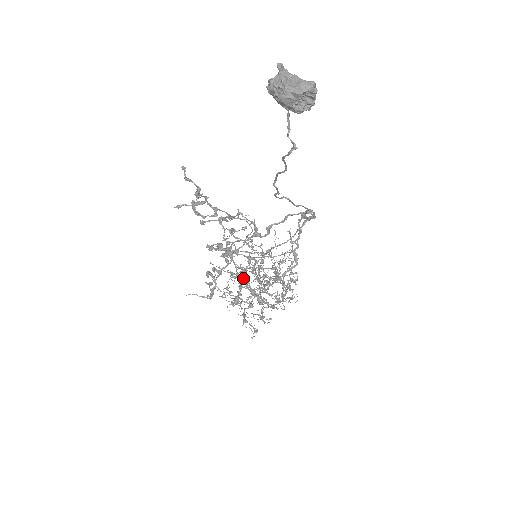
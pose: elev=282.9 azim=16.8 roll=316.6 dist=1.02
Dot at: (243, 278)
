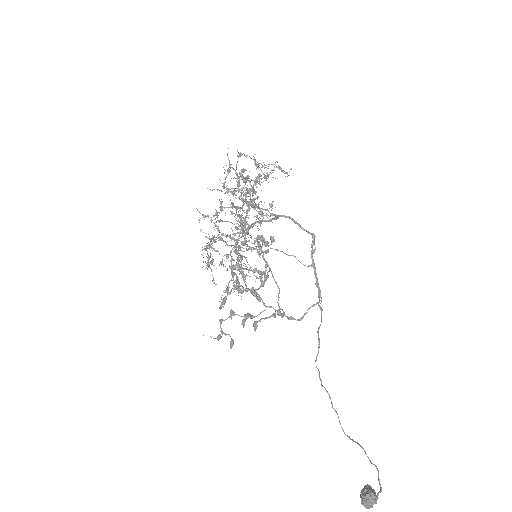
Dot at: occluded
